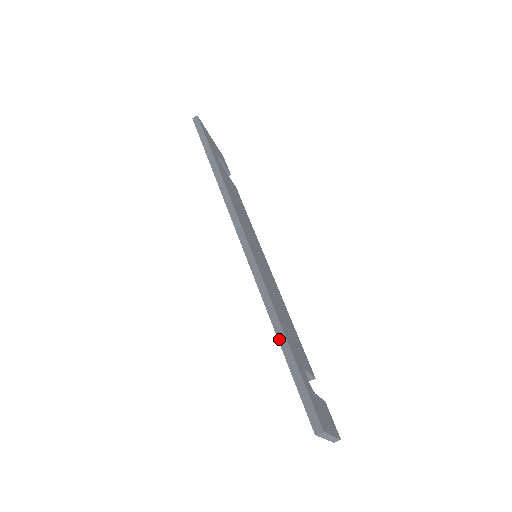
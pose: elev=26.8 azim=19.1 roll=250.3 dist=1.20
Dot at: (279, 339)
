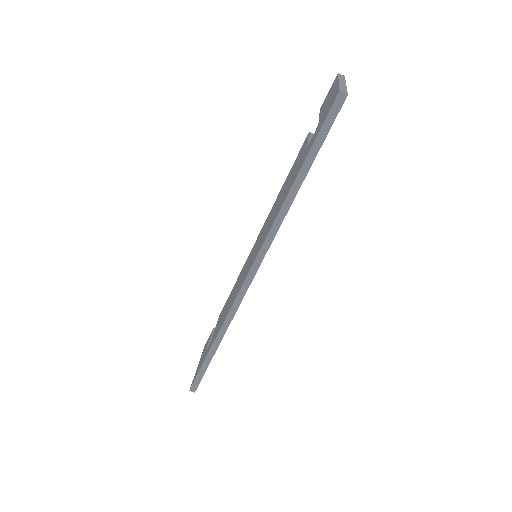
Dot at: (212, 348)
